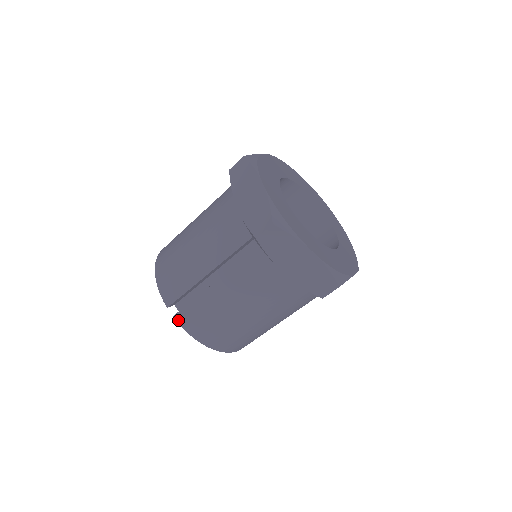
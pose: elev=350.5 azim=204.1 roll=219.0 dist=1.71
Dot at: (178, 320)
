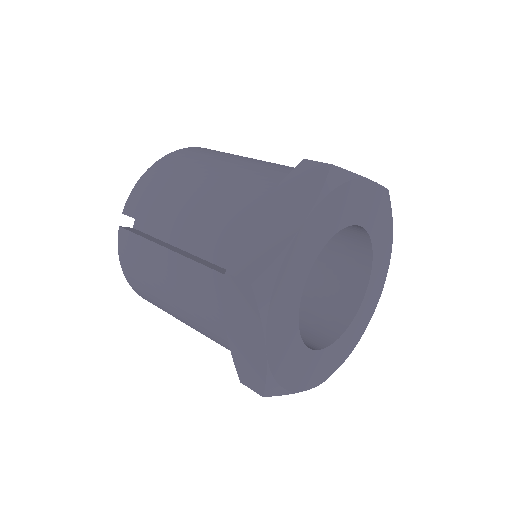
Dot at: (120, 235)
